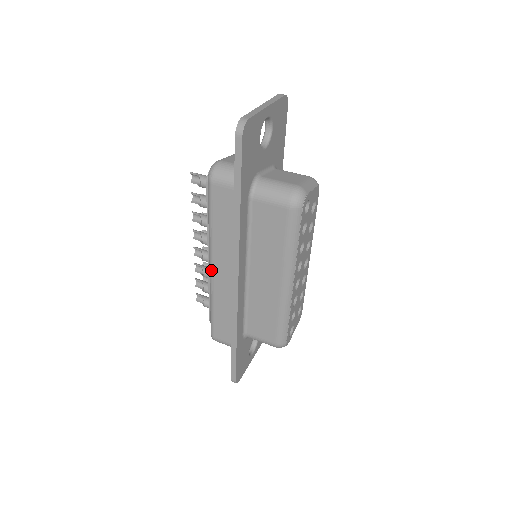
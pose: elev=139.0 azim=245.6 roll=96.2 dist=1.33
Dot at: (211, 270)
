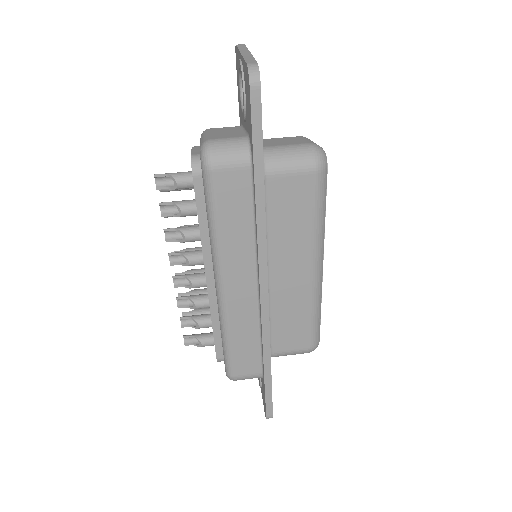
Dot at: (222, 291)
